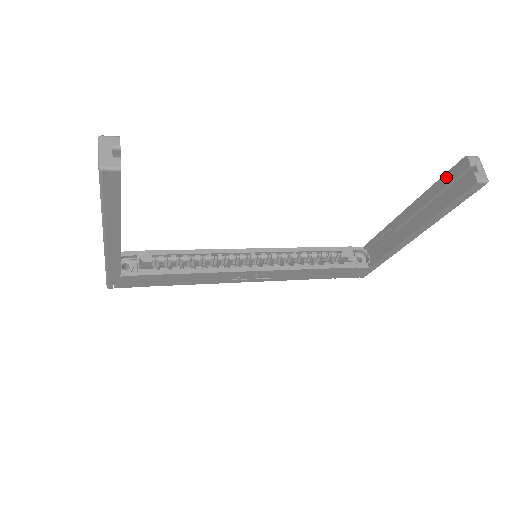
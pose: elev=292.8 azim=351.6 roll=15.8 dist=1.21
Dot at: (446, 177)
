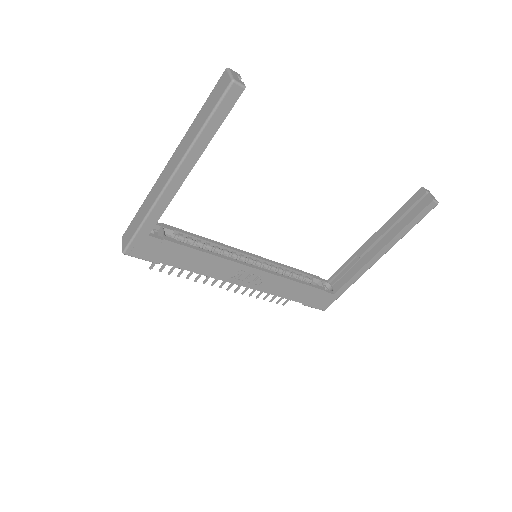
Dot at: (407, 204)
